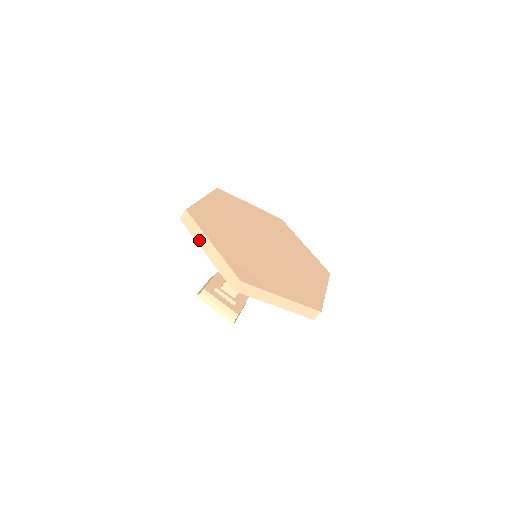
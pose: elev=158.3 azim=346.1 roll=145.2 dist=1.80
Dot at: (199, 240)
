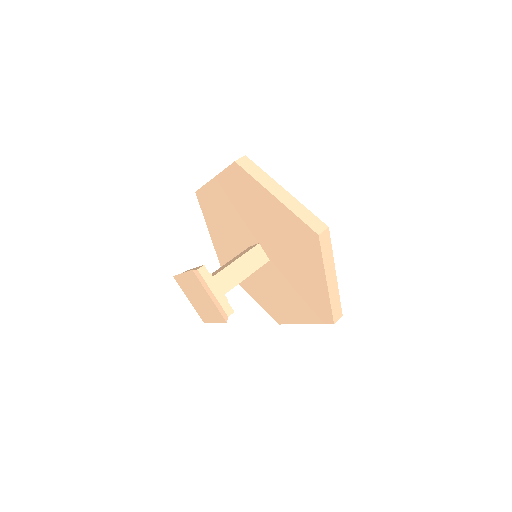
Dot at: (266, 184)
